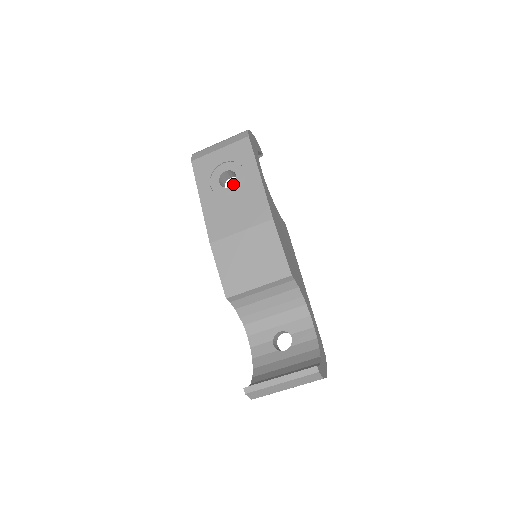
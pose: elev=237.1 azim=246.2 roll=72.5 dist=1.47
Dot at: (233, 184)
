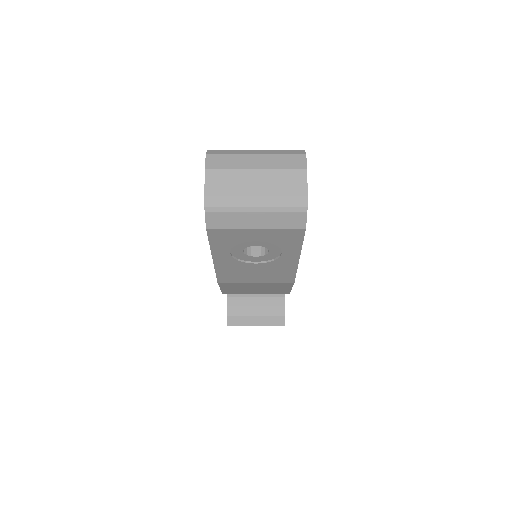
Dot at: (261, 256)
